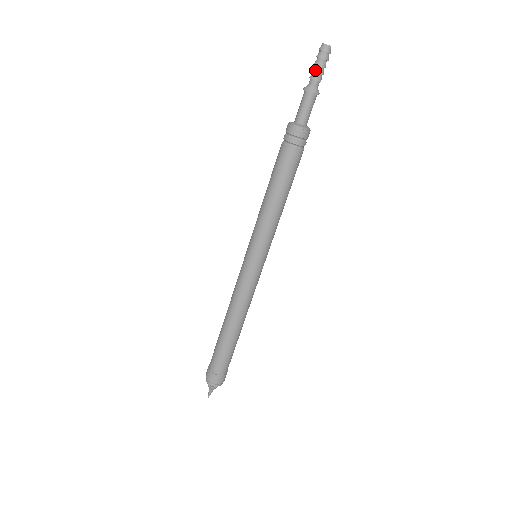
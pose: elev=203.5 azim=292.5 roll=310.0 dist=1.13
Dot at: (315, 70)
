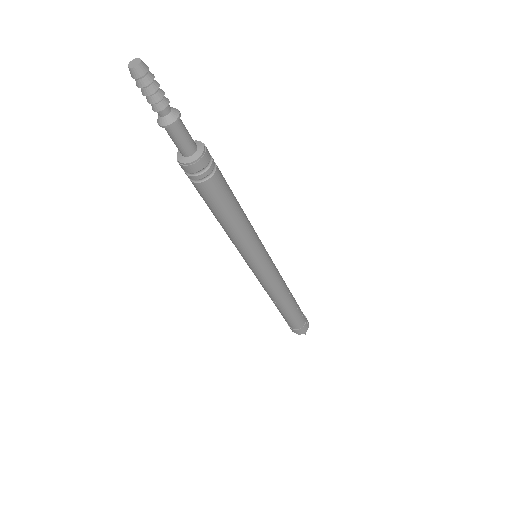
Dot at: occluded
